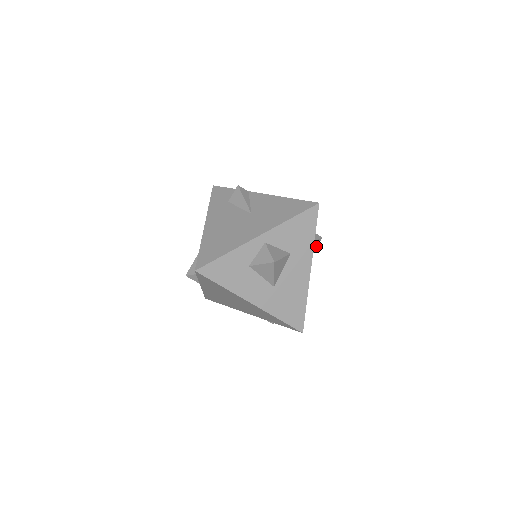
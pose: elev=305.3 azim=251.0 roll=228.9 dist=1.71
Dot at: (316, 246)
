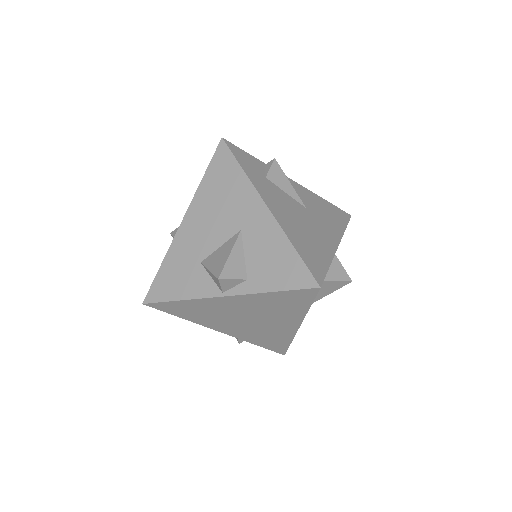
Dot at: occluded
